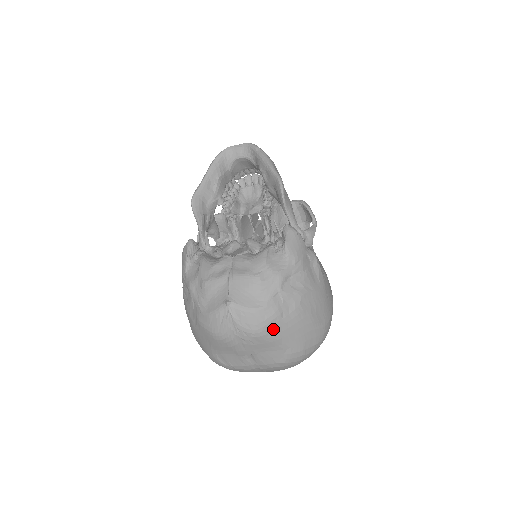
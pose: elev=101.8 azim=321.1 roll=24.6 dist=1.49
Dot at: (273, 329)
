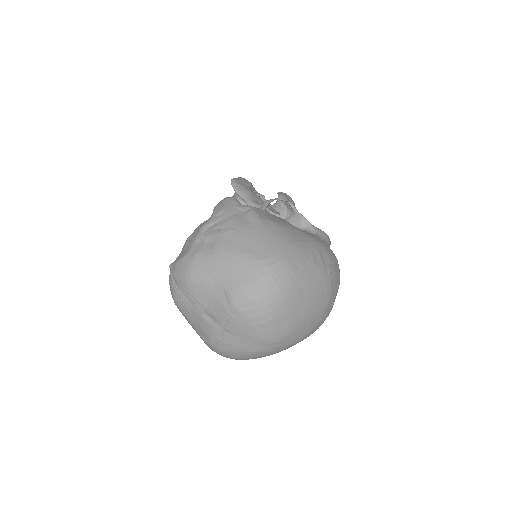
Dot at: (198, 269)
